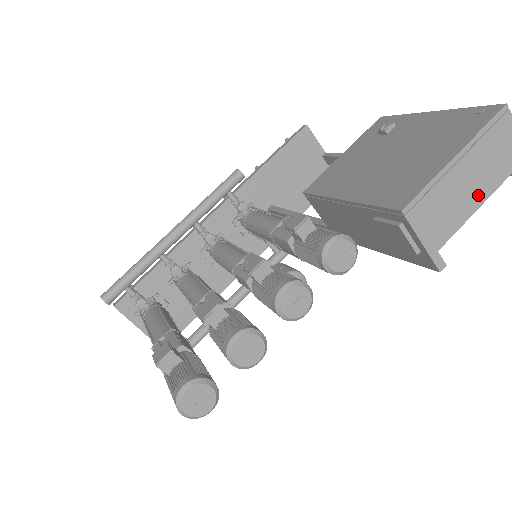
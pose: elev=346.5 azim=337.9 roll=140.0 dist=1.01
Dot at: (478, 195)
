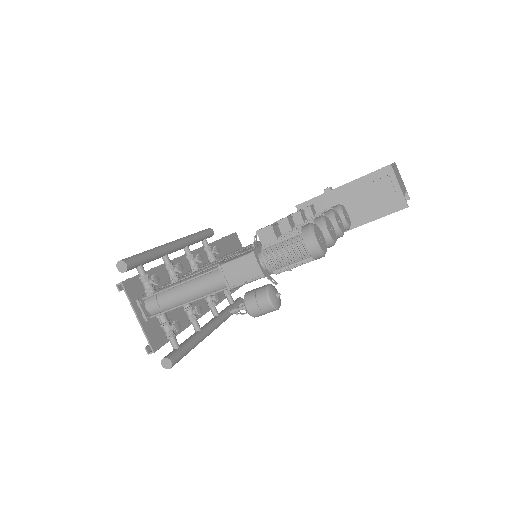
Dot at: (403, 187)
